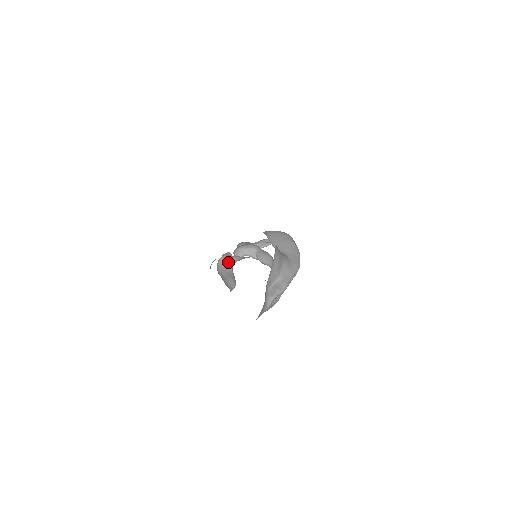
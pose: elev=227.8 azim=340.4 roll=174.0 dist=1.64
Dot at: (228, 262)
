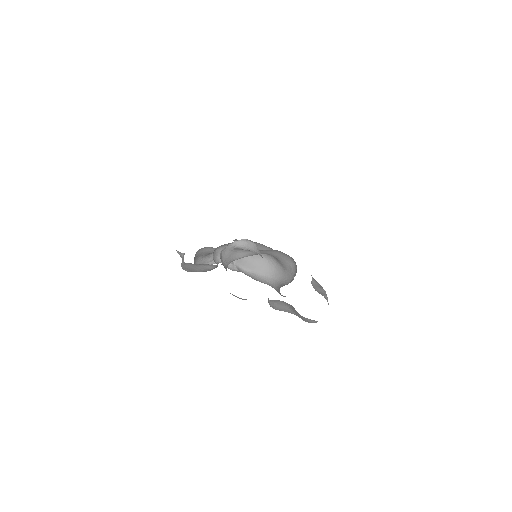
Dot at: (225, 260)
